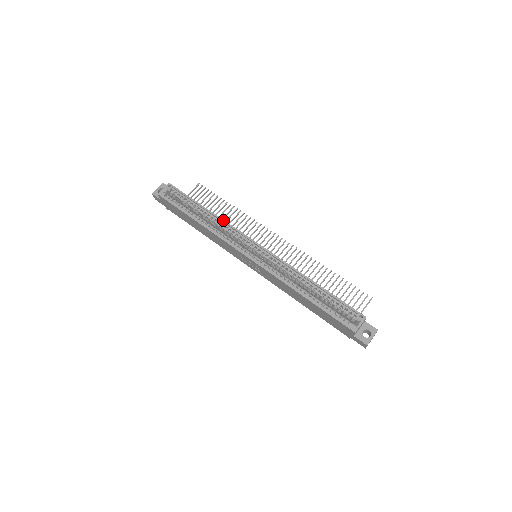
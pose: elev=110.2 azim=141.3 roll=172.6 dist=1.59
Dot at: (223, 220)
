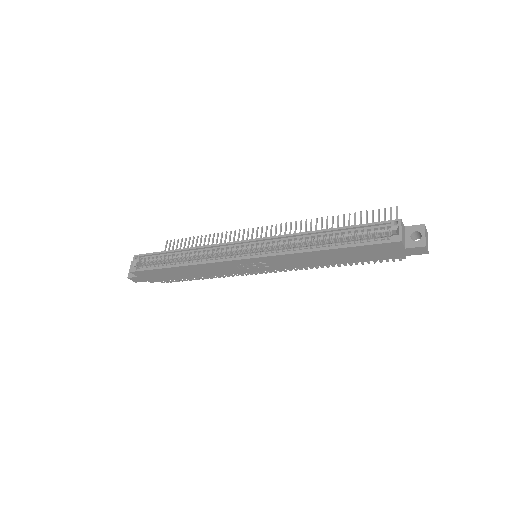
Dot at: (201, 246)
